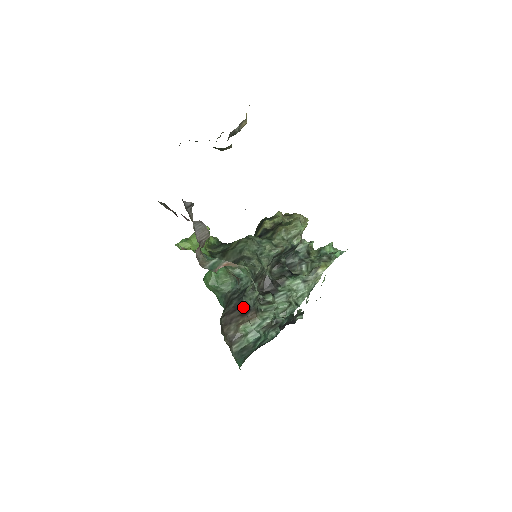
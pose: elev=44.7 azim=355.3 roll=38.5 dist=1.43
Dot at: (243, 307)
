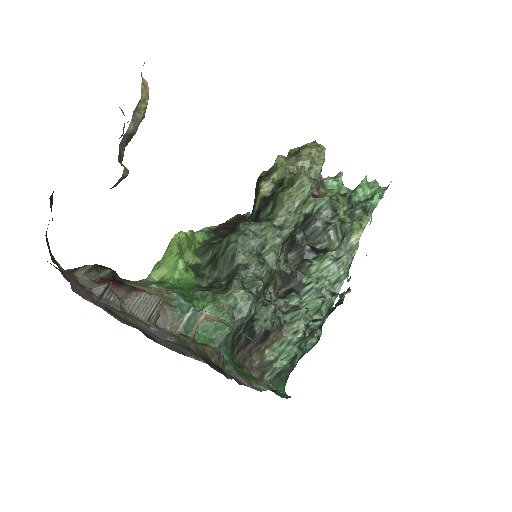
Dot at: (258, 335)
